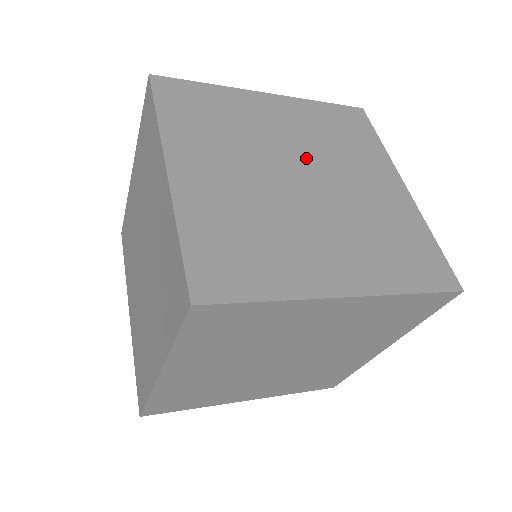
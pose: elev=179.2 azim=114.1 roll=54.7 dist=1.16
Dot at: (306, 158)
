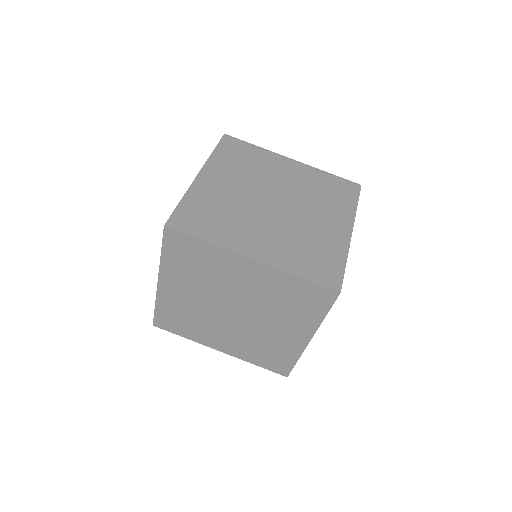
Dot at: occluded
